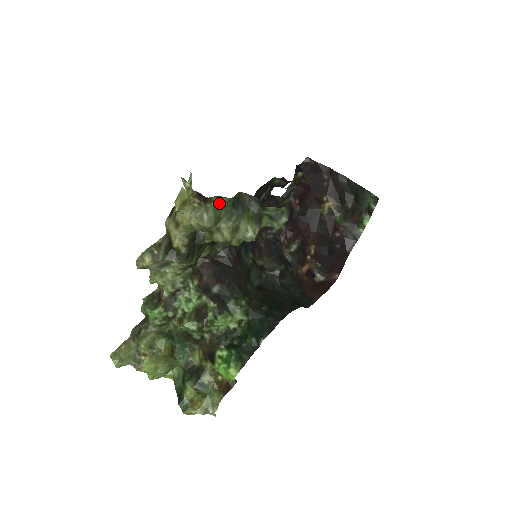
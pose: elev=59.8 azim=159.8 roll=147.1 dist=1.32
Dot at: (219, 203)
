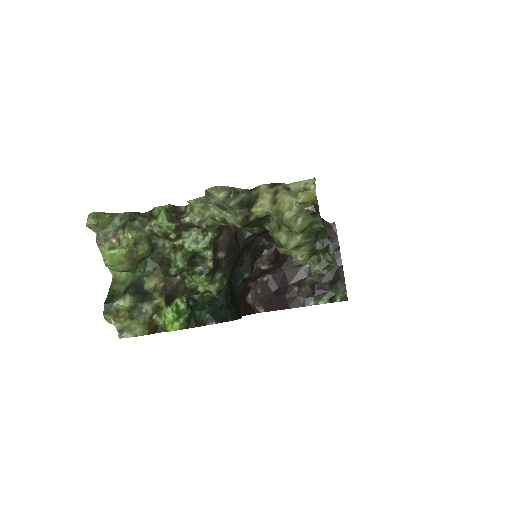
Dot at: (315, 222)
